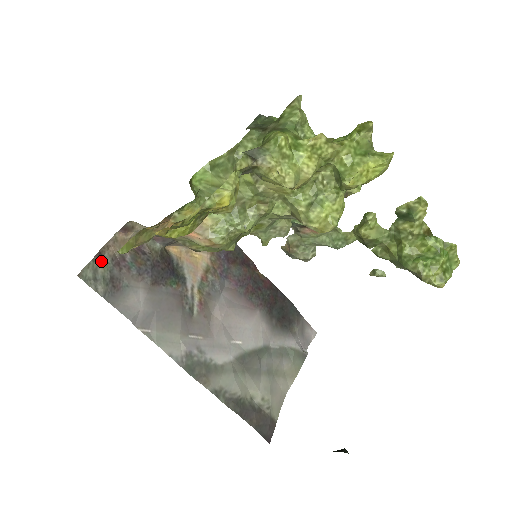
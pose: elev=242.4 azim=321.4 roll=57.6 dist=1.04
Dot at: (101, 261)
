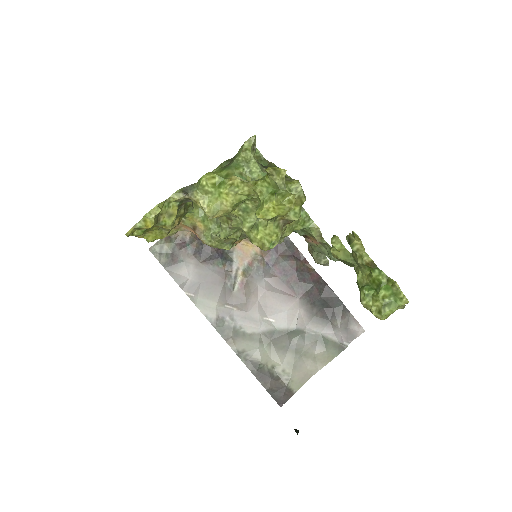
Dot at: (168, 241)
